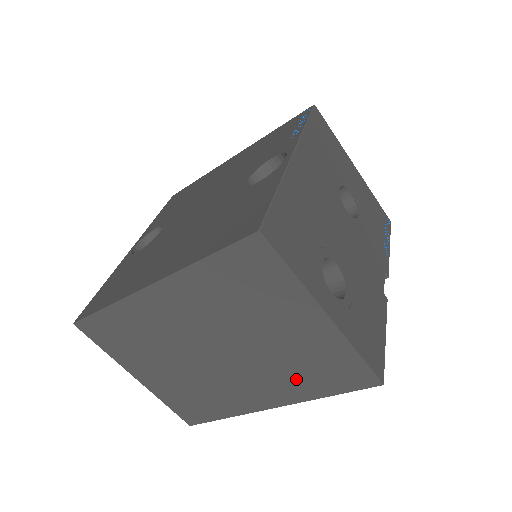
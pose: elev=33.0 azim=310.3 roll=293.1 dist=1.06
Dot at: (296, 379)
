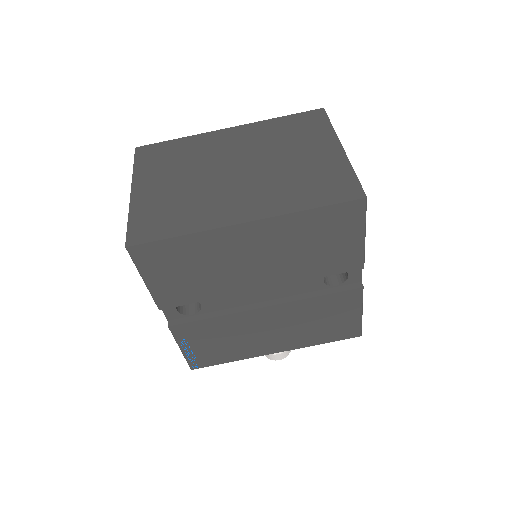
Dot at: (290, 192)
